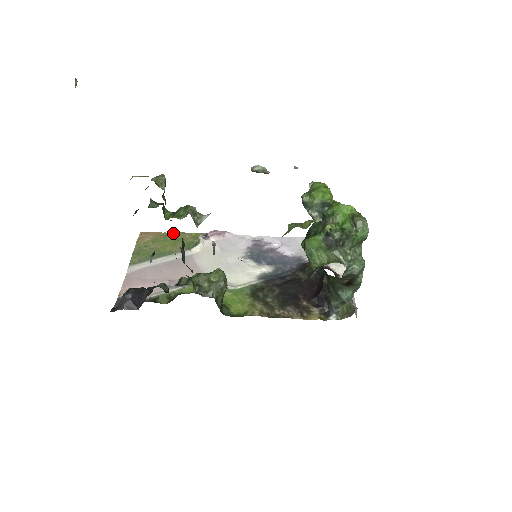
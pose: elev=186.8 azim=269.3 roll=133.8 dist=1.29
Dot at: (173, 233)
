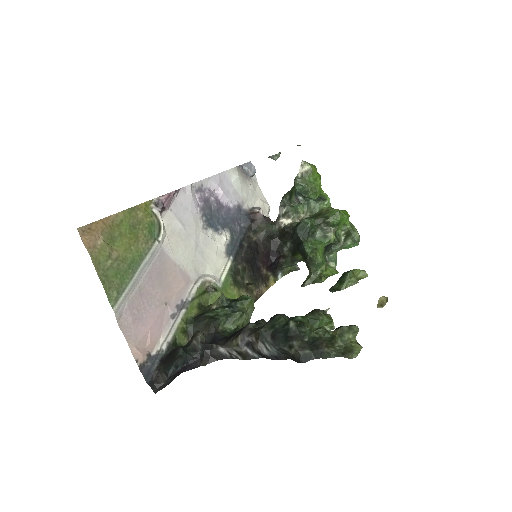
Dot at: (122, 215)
